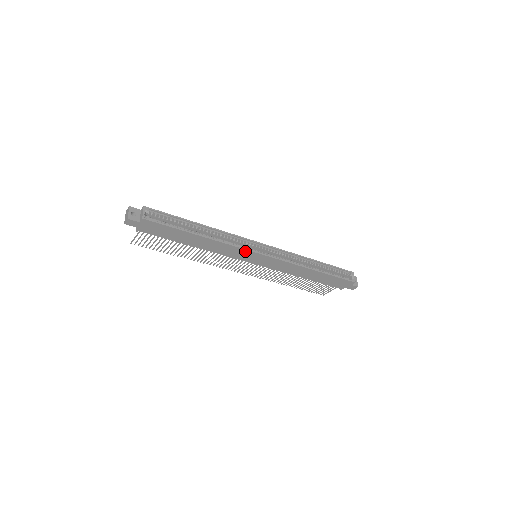
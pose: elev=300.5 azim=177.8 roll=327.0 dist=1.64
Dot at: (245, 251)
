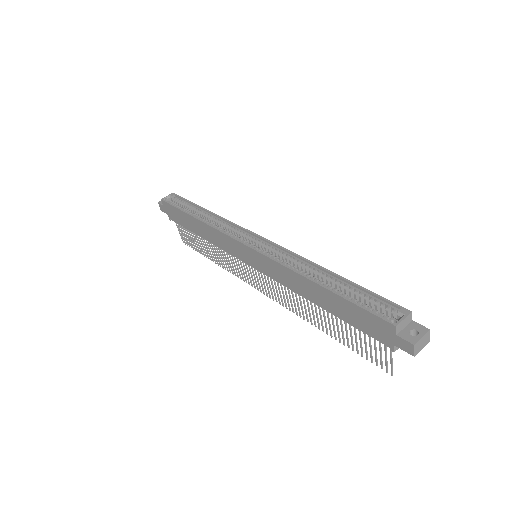
Dot at: (231, 239)
